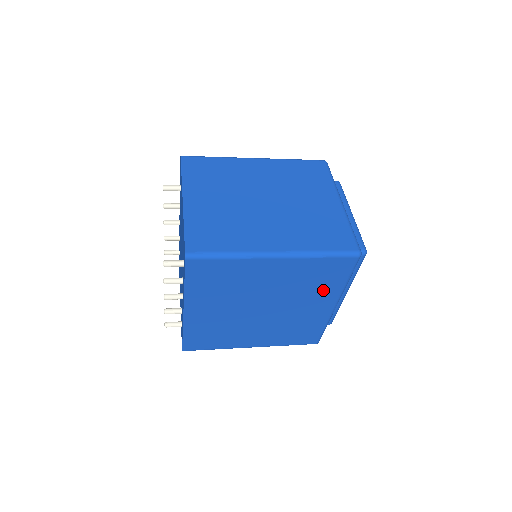
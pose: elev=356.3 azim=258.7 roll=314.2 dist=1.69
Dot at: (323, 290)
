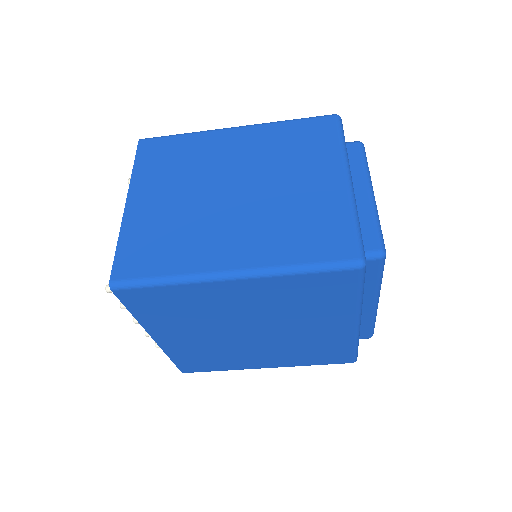
Dot at: (327, 309)
